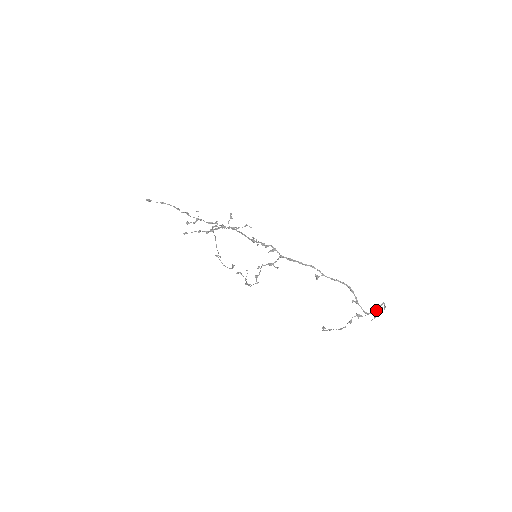
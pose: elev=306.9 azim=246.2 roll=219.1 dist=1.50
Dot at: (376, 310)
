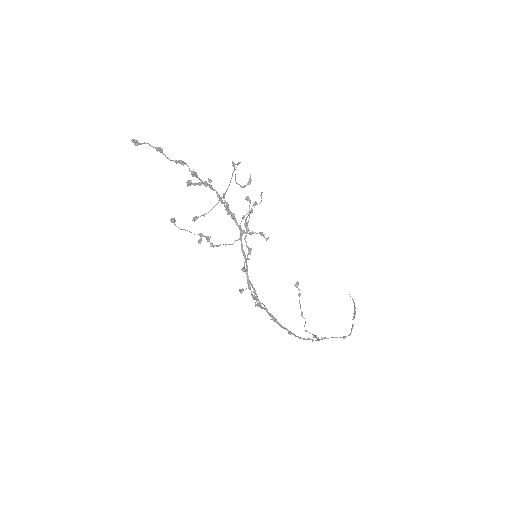
Dot at: (336, 337)
